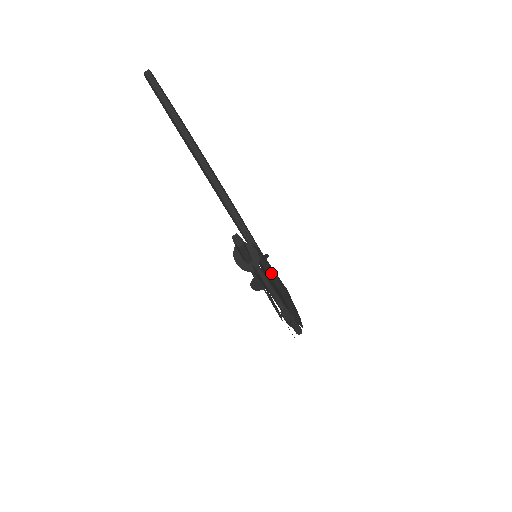
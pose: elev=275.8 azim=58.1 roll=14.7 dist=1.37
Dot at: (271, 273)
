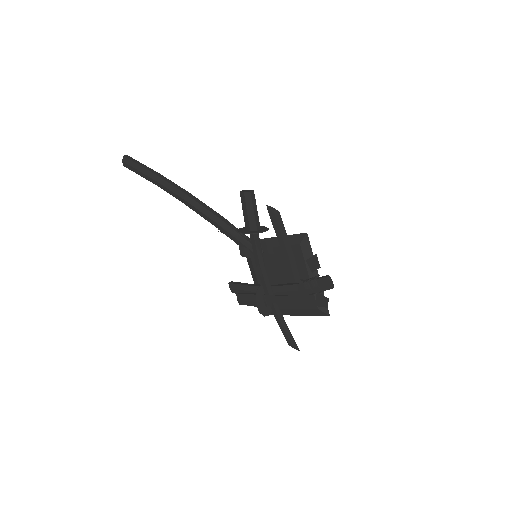
Dot at: occluded
